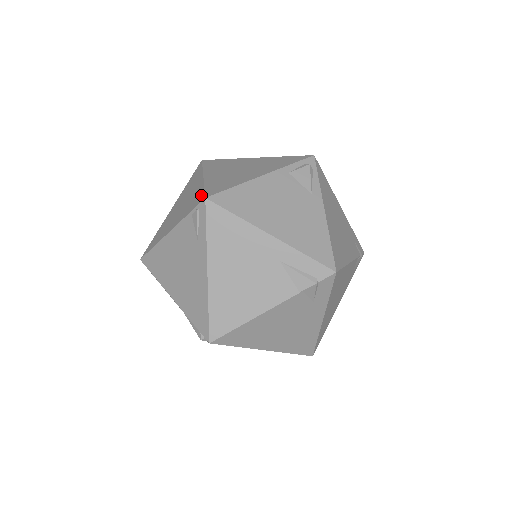
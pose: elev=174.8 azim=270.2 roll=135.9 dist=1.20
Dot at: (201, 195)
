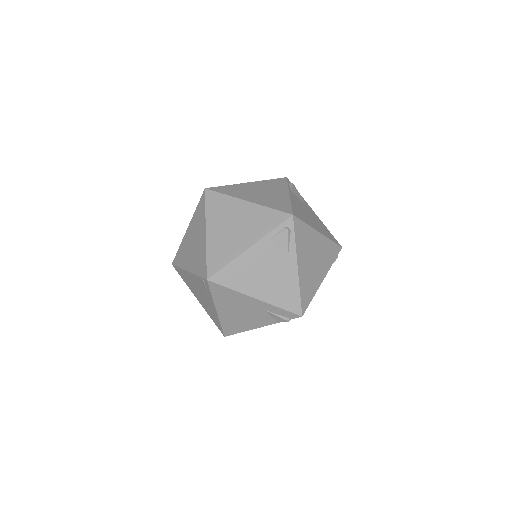
Dot at: (204, 267)
